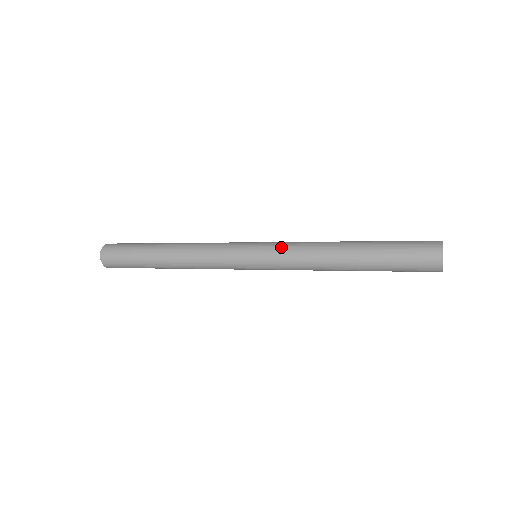
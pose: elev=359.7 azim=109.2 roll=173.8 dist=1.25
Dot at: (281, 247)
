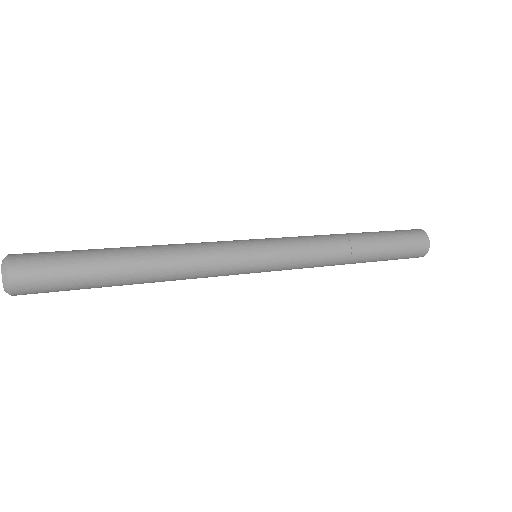
Dot at: (296, 254)
